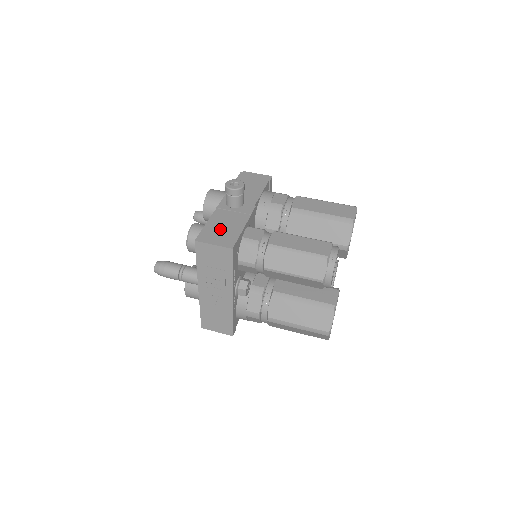
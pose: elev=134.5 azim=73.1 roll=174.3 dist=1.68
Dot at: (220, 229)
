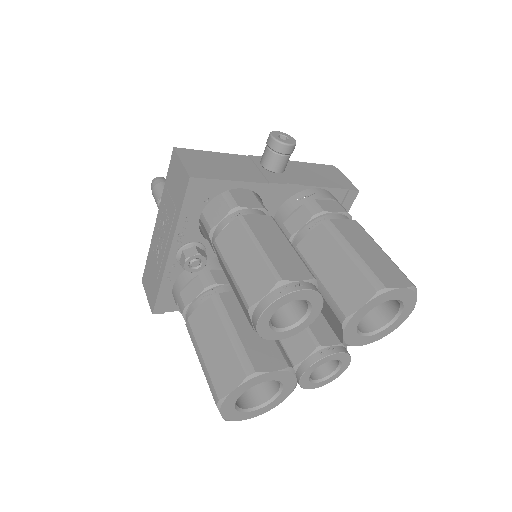
Dot at: (215, 162)
